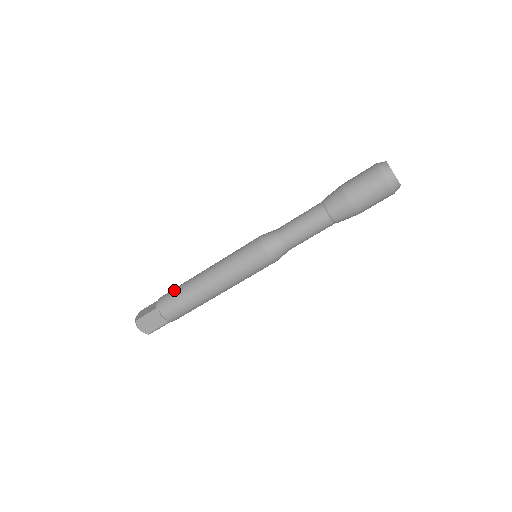
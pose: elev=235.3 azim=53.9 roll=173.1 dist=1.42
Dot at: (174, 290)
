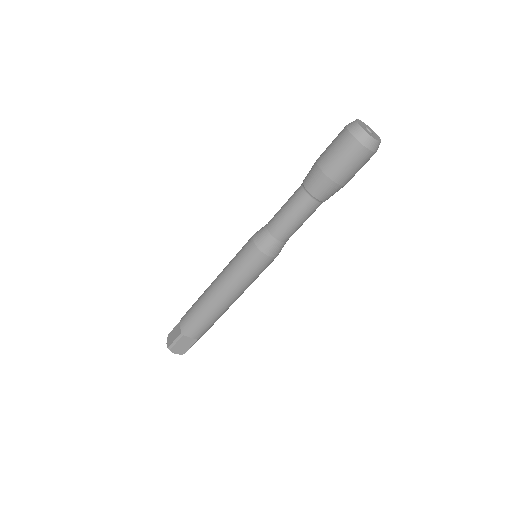
Dot at: (191, 311)
